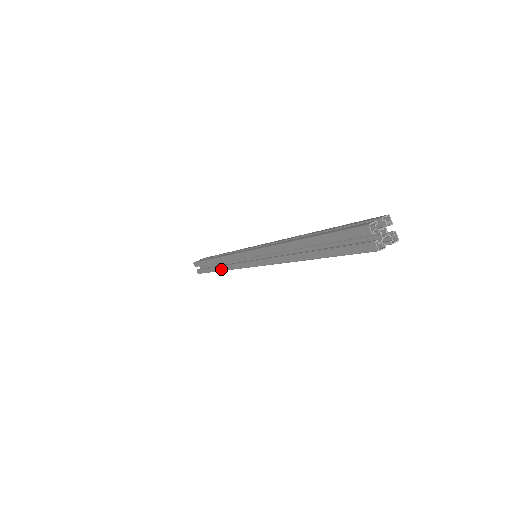
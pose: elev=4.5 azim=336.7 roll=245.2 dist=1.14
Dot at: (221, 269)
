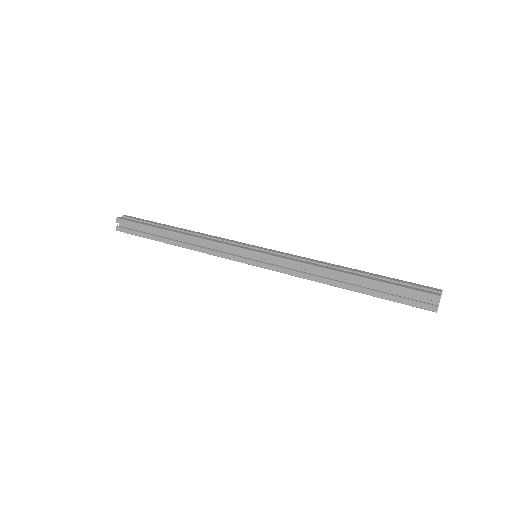
Dot at: occluded
